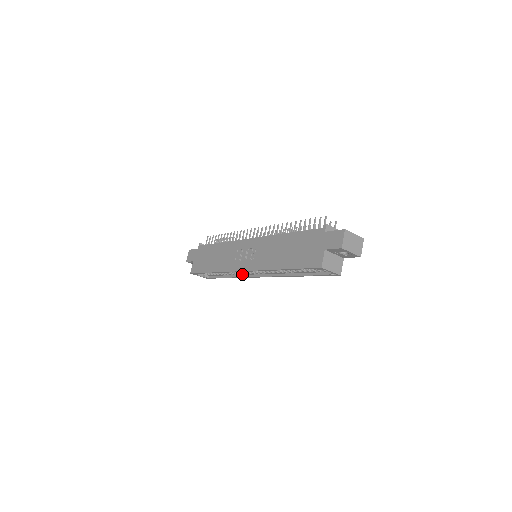
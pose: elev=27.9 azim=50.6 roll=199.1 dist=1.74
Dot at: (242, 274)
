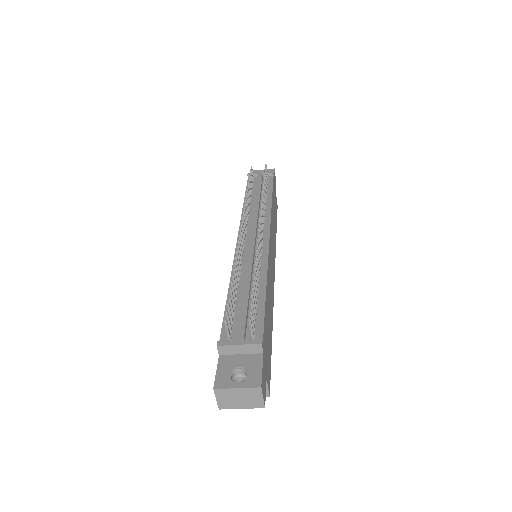
Dot at: occluded
